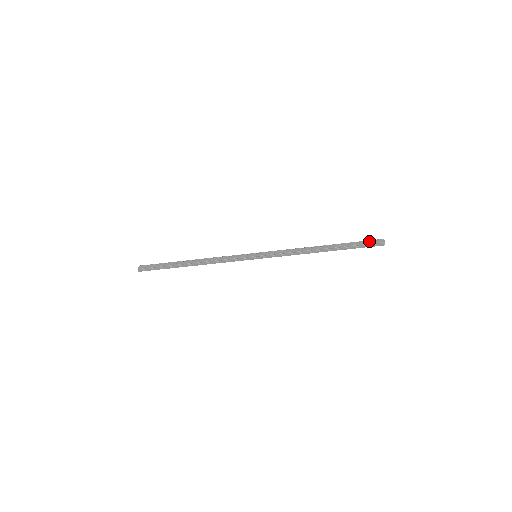
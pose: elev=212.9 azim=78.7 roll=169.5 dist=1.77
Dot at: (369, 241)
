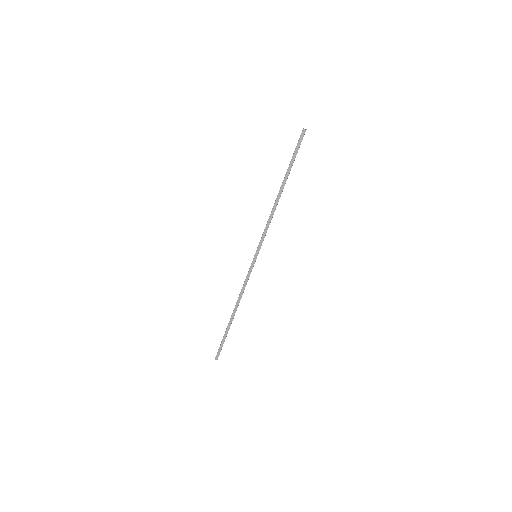
Dot at: (297, 144)
